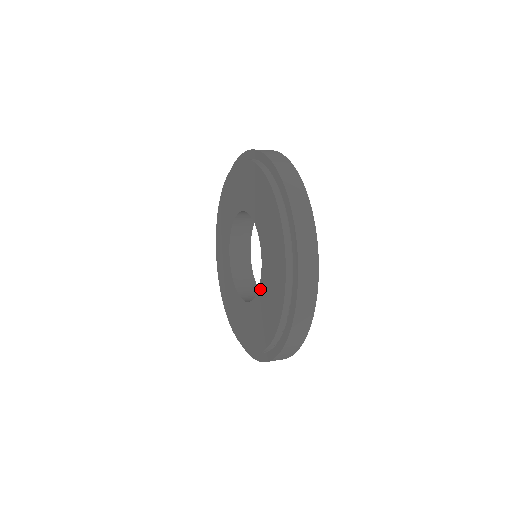
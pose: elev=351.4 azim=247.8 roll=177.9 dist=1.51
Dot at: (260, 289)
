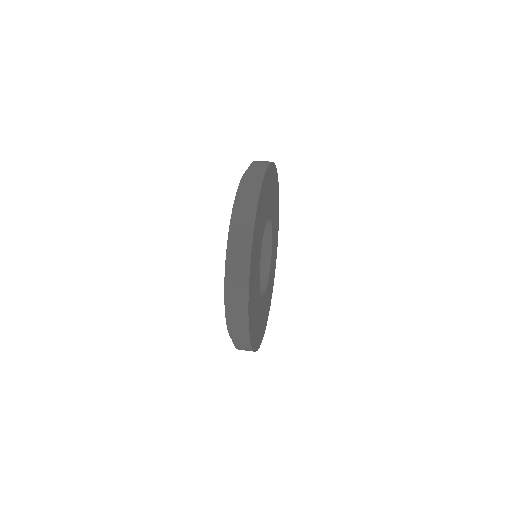
Dot at: occluded
